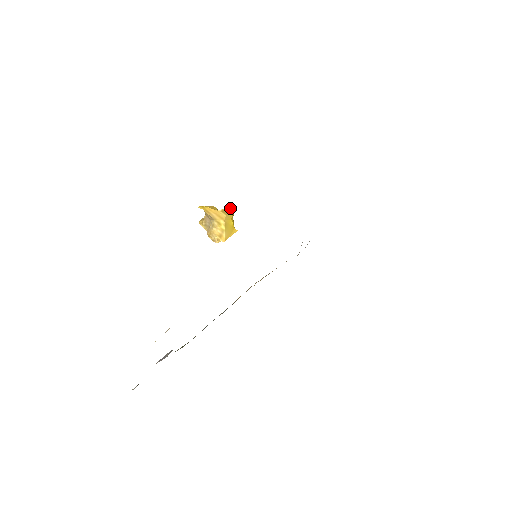
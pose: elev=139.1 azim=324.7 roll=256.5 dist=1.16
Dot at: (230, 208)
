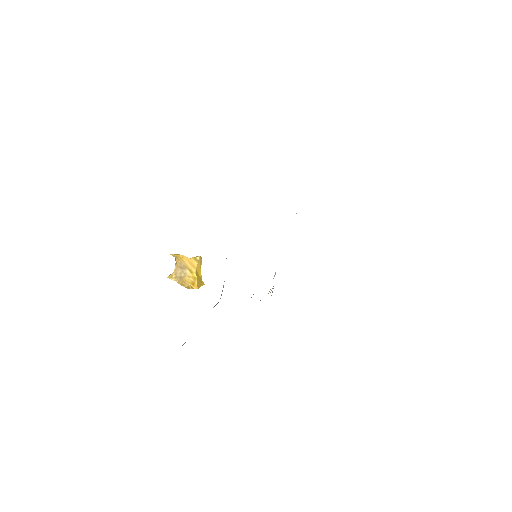
Dot at: (201, 257)
